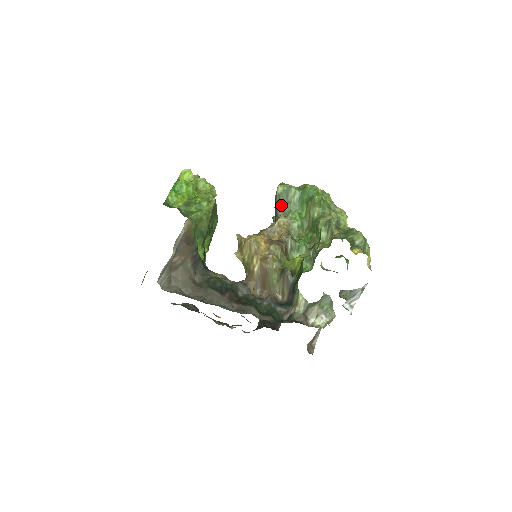
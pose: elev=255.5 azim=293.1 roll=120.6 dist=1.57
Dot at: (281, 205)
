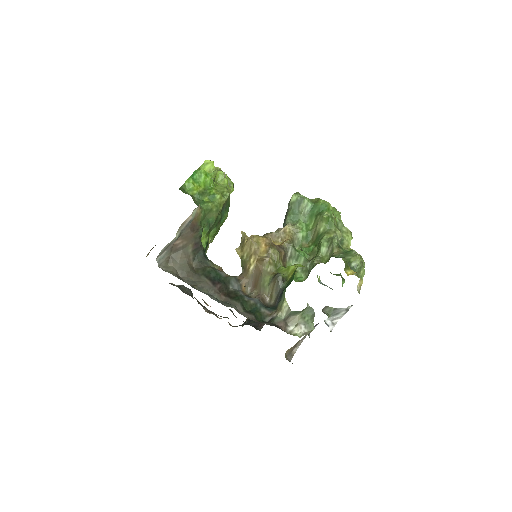
Dot at: (291, 213)
